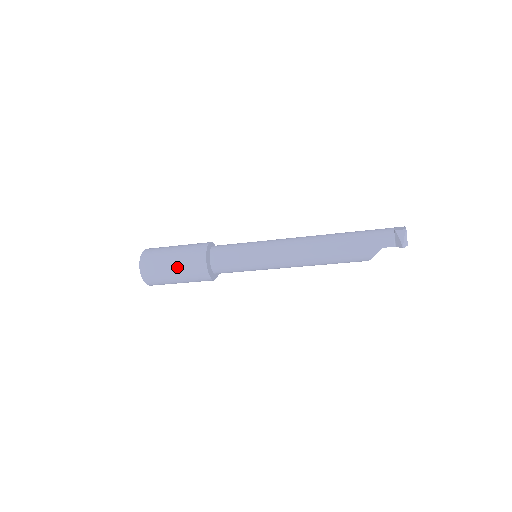
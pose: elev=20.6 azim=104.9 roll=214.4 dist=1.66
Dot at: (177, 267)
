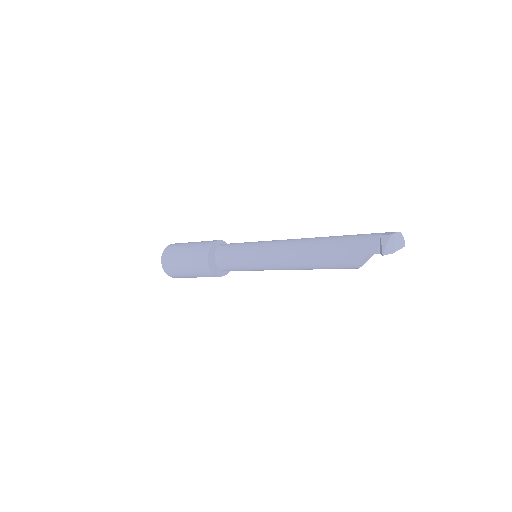
Dot at: (186, 262)
